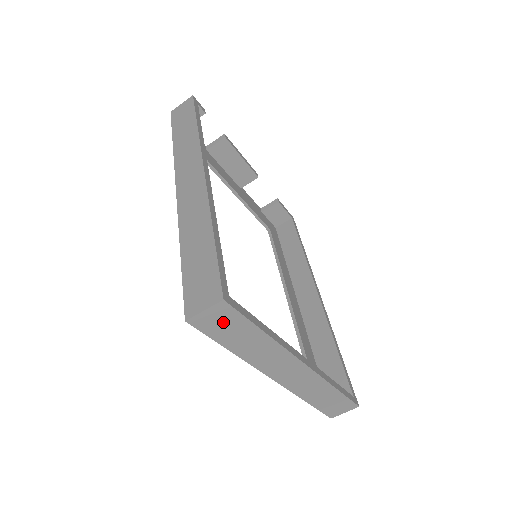
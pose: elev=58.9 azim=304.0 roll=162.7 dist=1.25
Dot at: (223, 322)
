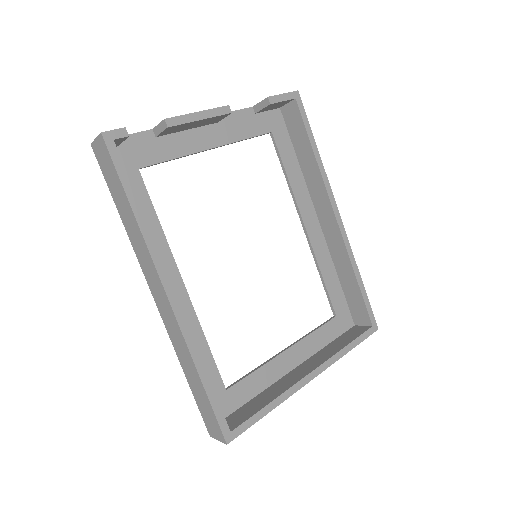
Dot at: occluded
